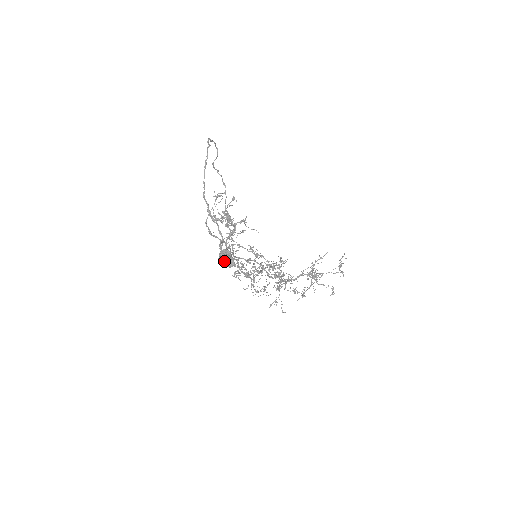
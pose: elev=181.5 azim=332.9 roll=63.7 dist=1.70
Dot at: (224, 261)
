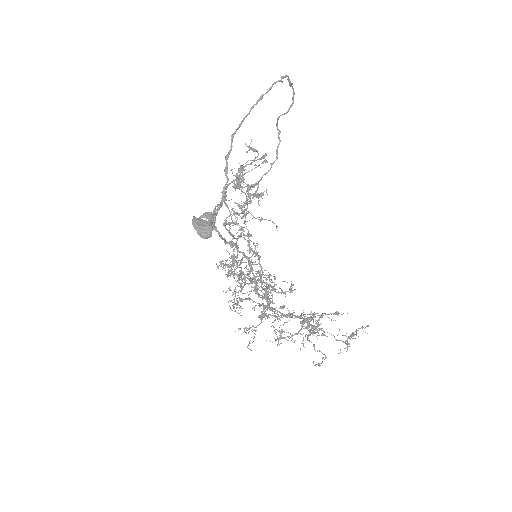
Dot at: (199, 224)
